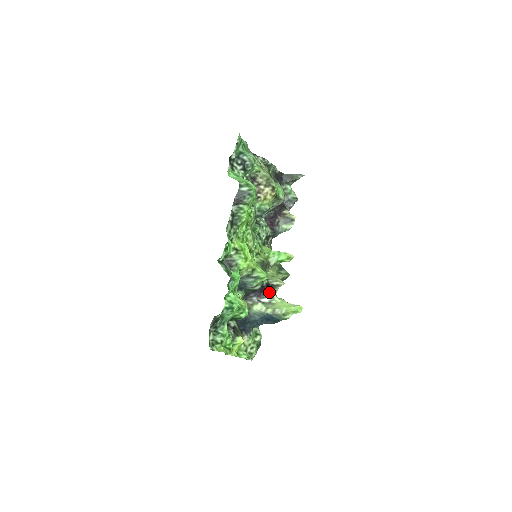
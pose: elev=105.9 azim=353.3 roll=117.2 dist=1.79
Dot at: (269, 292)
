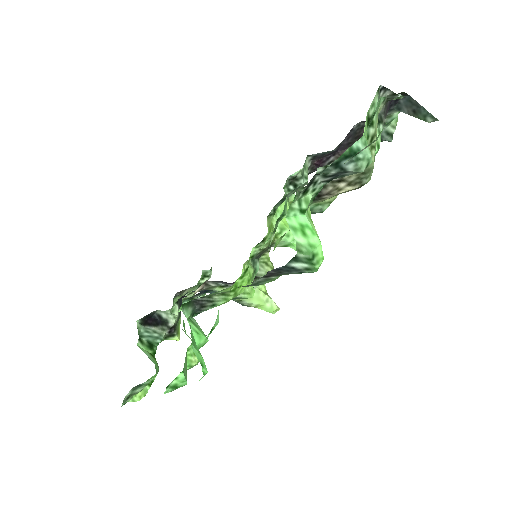
Dot at: occluded
